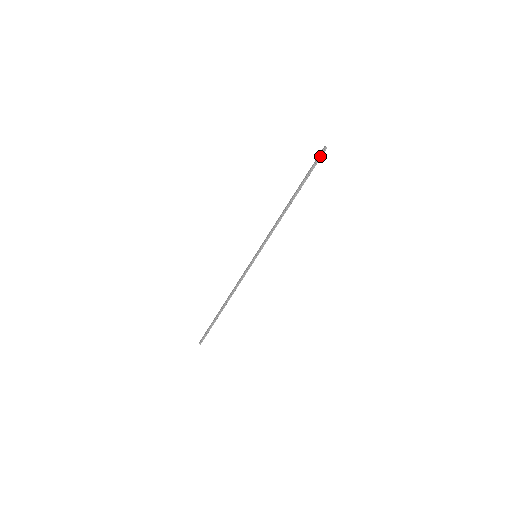
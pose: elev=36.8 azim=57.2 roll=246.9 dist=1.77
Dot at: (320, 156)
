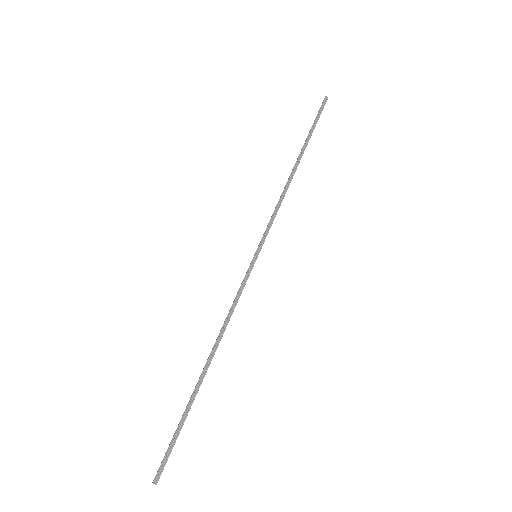
Dot at: (322, 107)
